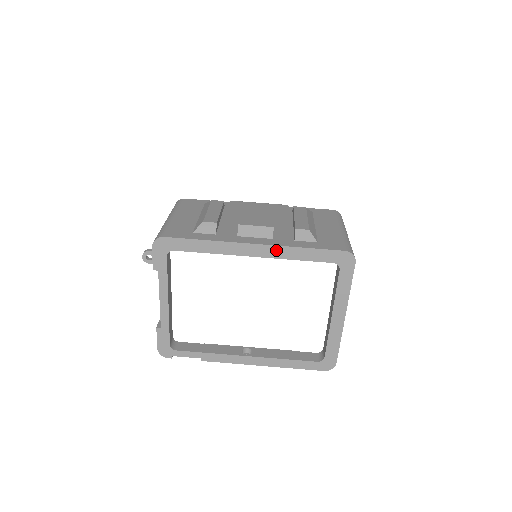
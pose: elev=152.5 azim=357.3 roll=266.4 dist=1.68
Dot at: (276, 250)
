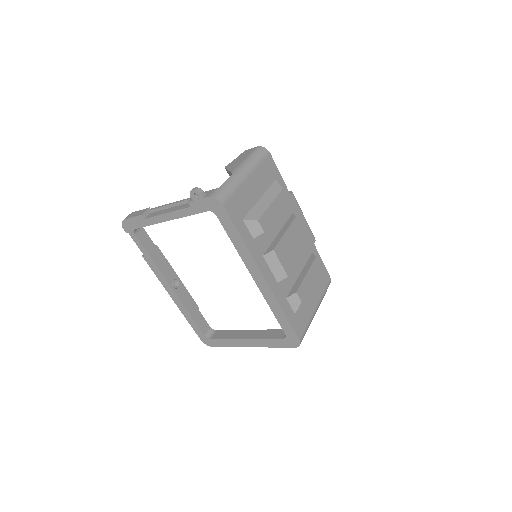
Dot at: (270, 295)
